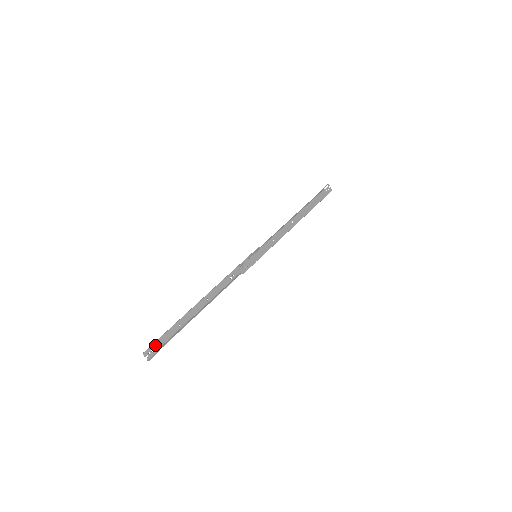
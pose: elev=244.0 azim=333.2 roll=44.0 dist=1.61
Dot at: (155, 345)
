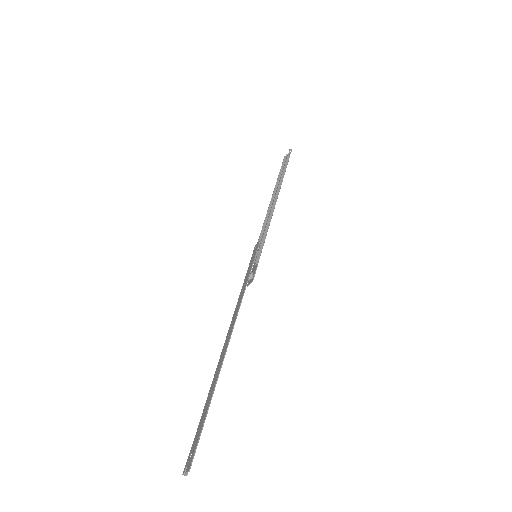
Dot at: (196, 444)
